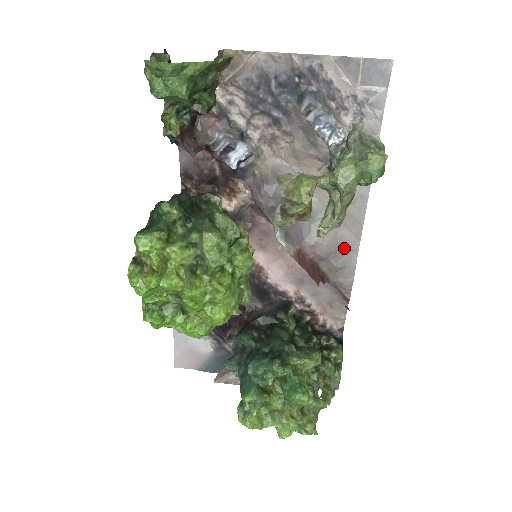
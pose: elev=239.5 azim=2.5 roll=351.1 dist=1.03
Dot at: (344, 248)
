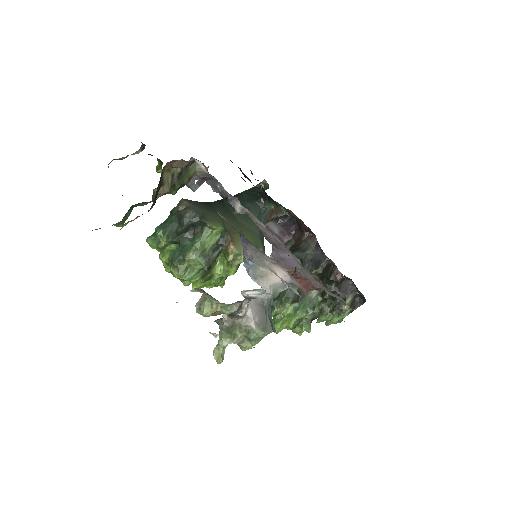
Dot at: occluded
